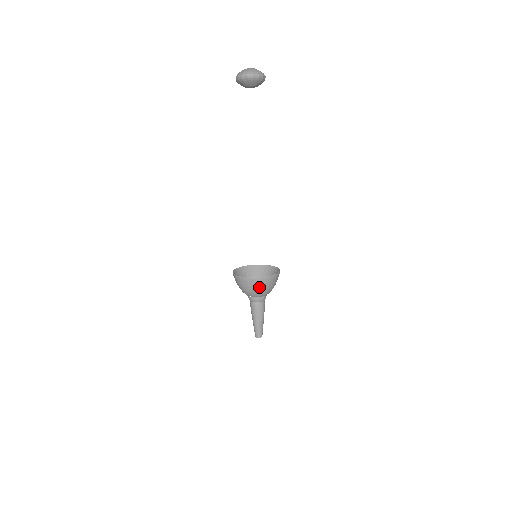
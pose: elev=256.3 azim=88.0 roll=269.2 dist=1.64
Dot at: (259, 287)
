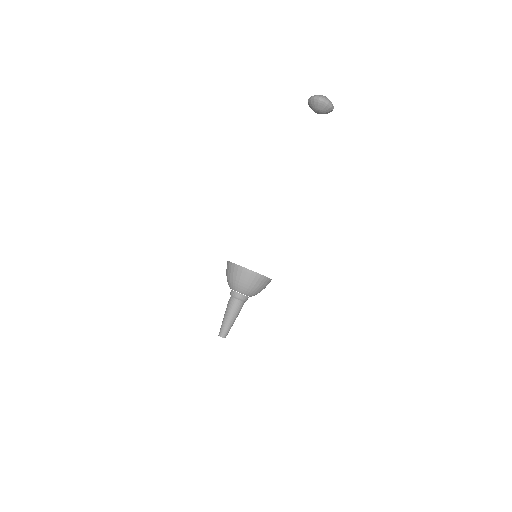
Dot at: (246, 281)
